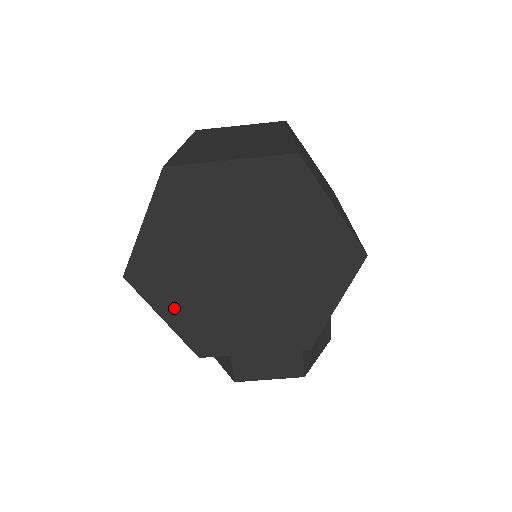
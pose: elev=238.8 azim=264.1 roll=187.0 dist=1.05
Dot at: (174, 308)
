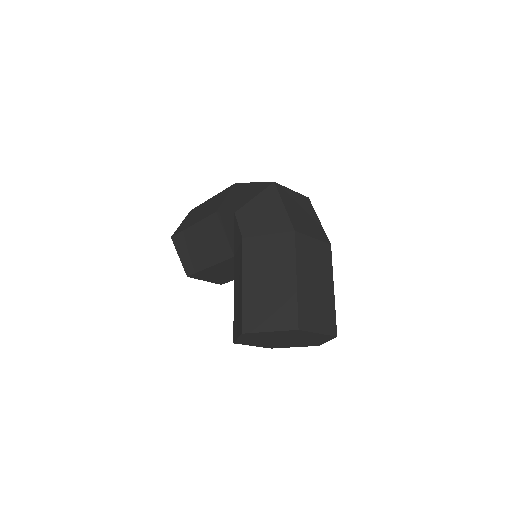
Dot at: (246, 339)
